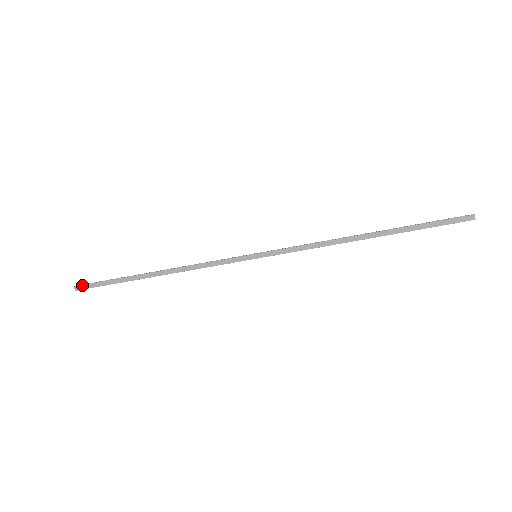
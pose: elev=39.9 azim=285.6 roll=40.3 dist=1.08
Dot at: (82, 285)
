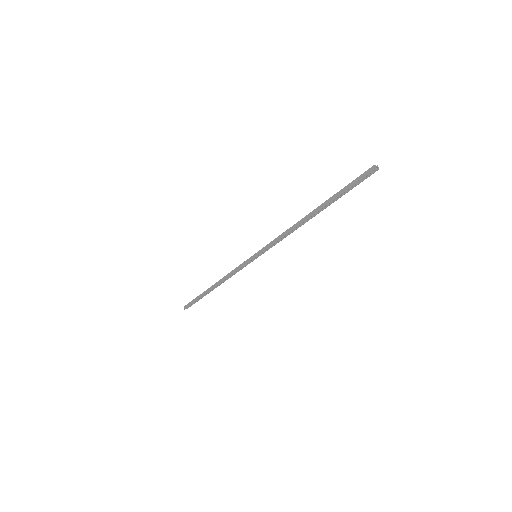
Dot at: (187, 305)
